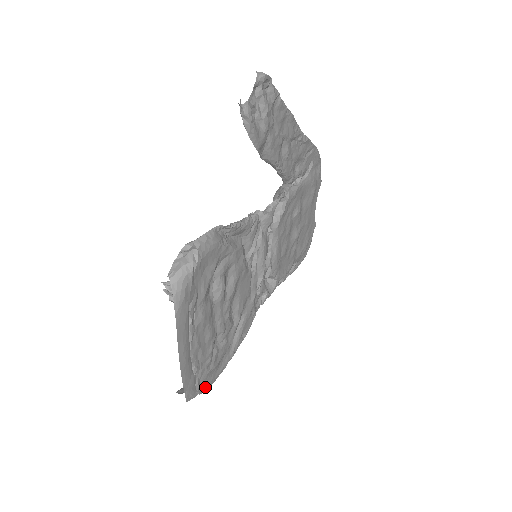
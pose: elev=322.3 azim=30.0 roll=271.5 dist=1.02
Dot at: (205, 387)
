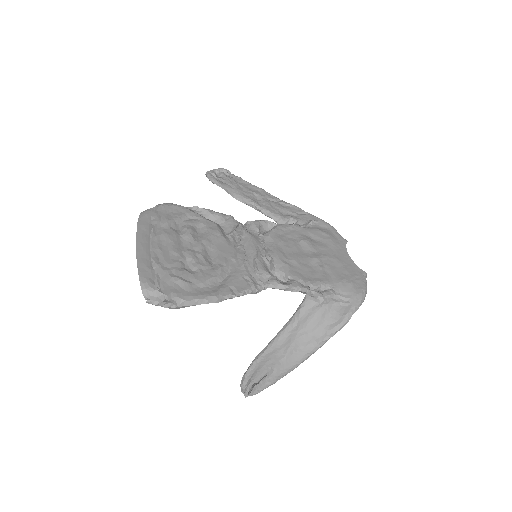
Dot at: (168, 292)
